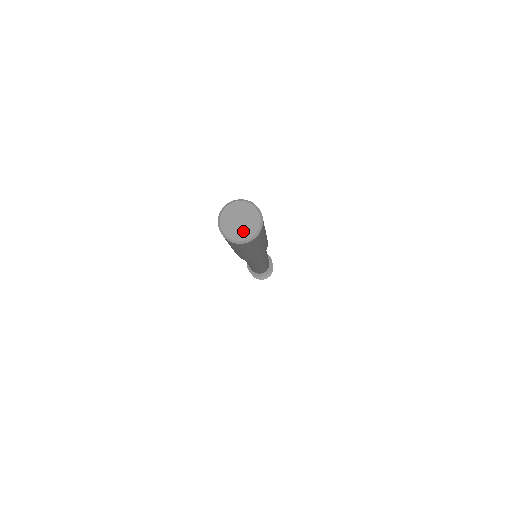
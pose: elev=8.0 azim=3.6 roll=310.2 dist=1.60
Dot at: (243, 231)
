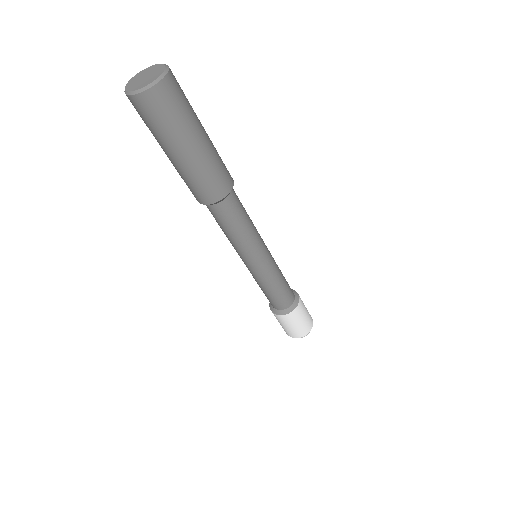
Dot at: (137, 84)
